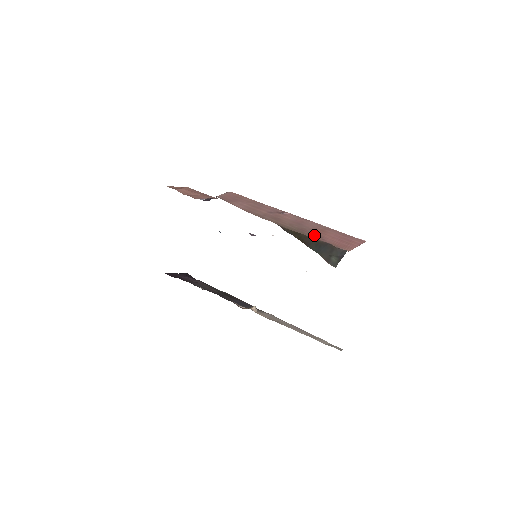
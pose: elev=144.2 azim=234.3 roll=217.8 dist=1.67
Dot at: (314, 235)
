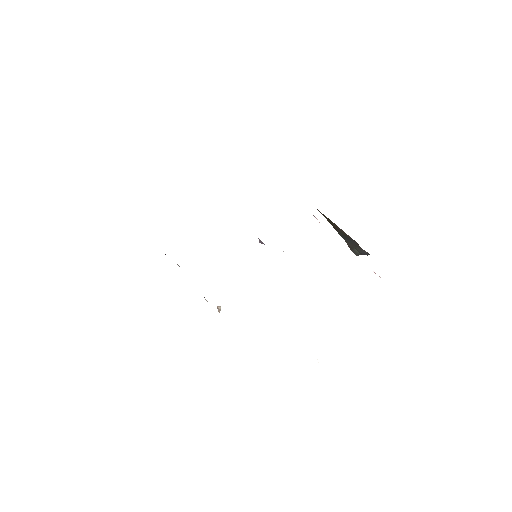
Dot at: occluded
